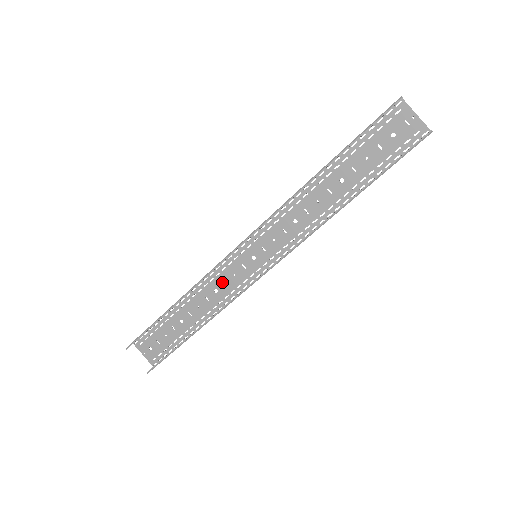
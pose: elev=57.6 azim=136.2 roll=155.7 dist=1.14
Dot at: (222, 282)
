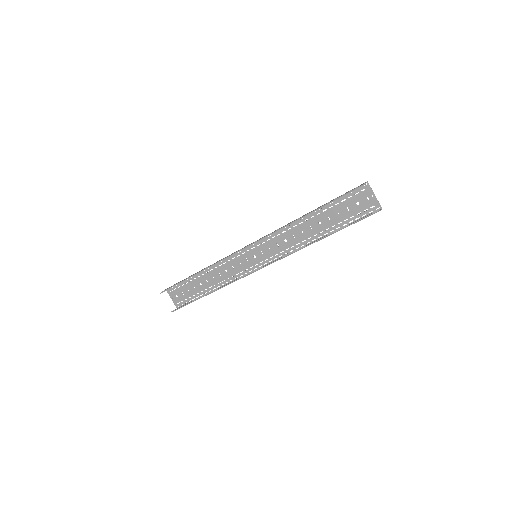
Dot at: (231, 266)
